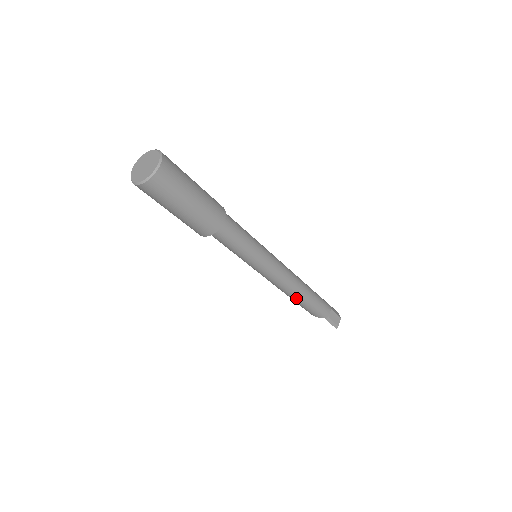
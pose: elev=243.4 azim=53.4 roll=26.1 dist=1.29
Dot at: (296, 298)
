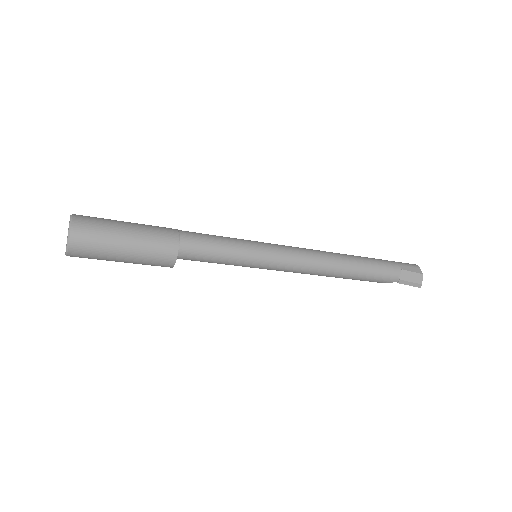
Dot at: (337, 277)
